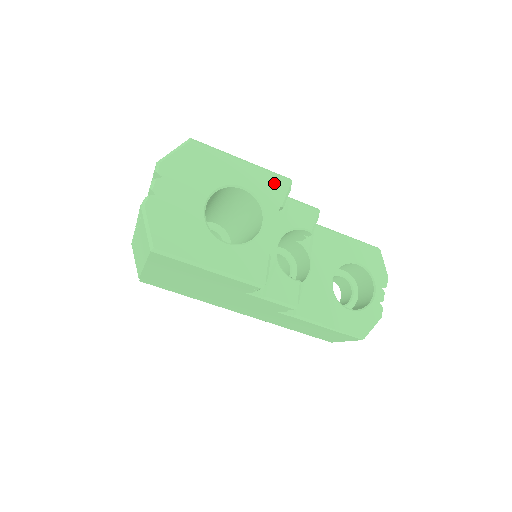
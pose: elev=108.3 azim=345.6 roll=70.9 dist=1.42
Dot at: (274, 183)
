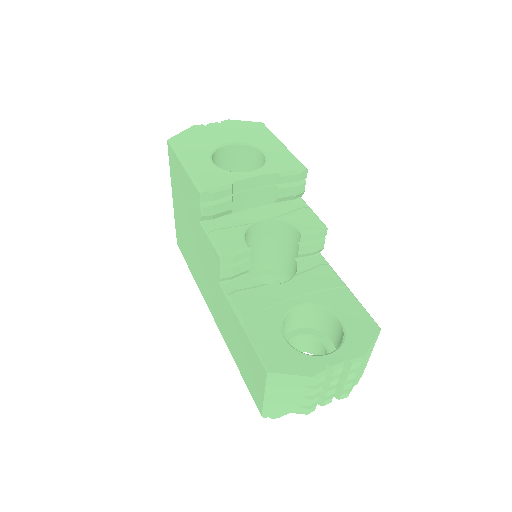
Dot at: (290, 162)
